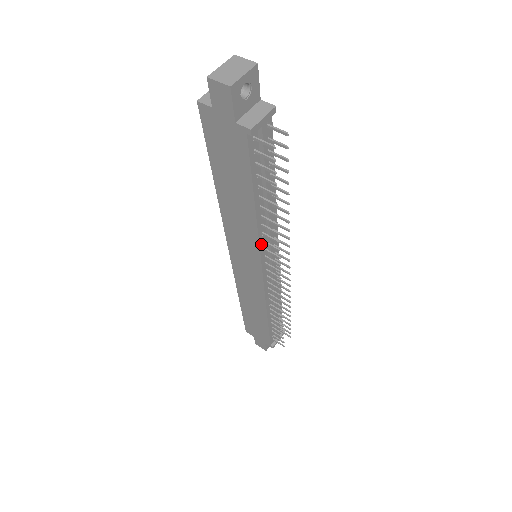
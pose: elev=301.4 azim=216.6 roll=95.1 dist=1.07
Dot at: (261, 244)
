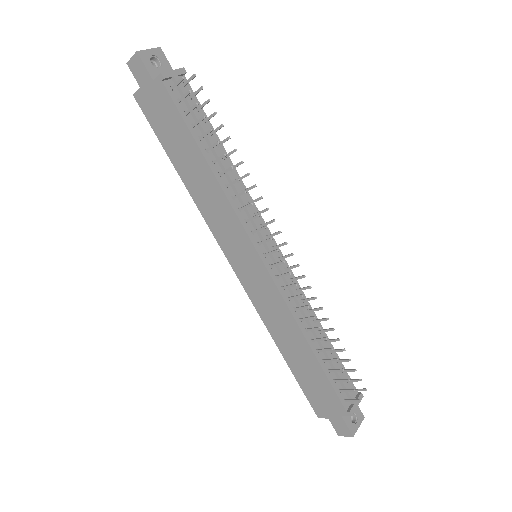
Dot at: (237, 212)
